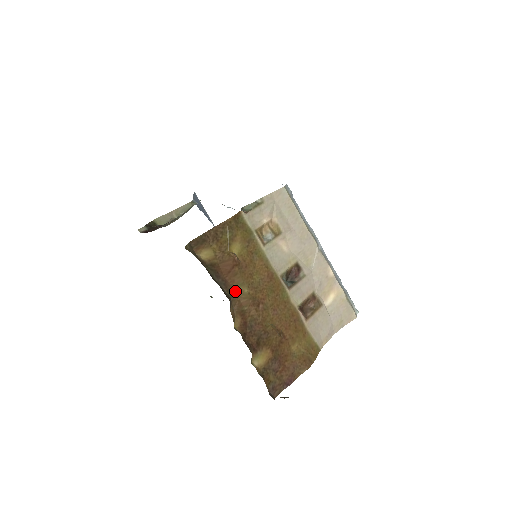
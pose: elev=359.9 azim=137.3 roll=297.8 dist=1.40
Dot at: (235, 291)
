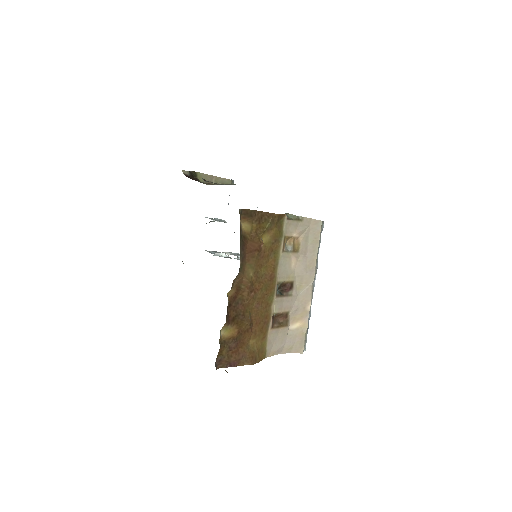
Dot at: (245, 268)
